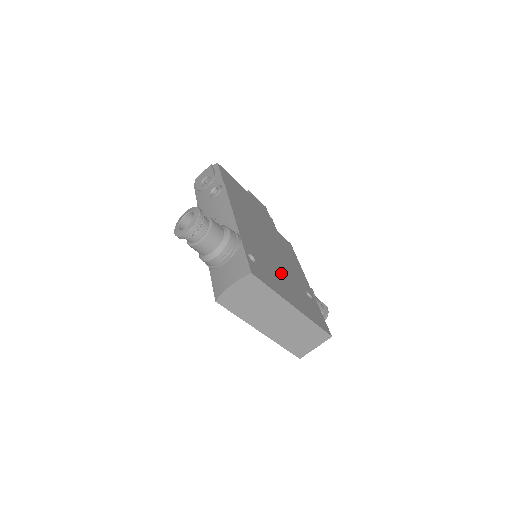
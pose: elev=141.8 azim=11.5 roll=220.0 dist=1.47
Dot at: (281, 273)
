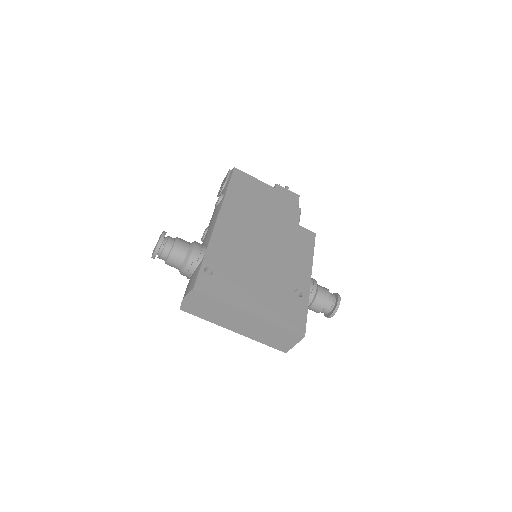
Dot at: (256, 277)
